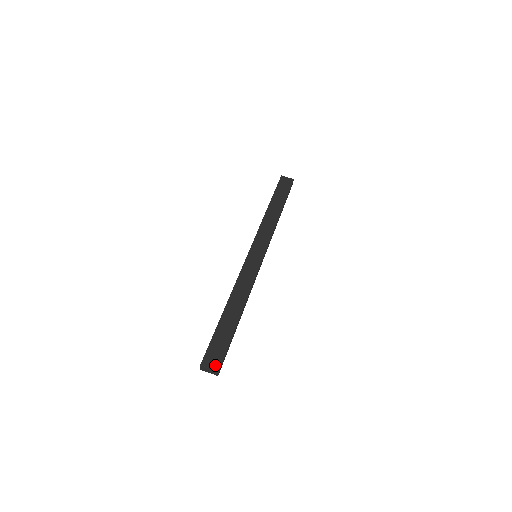
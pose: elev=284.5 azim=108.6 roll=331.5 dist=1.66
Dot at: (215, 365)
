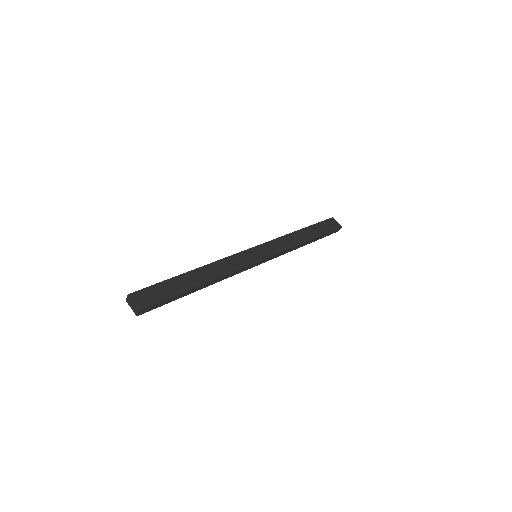
Dot at: (140, 303)
